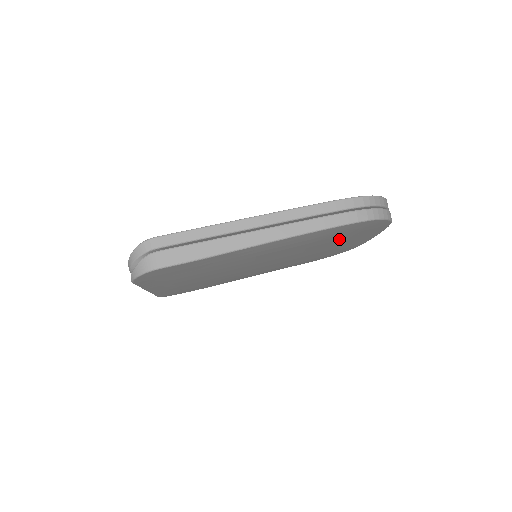
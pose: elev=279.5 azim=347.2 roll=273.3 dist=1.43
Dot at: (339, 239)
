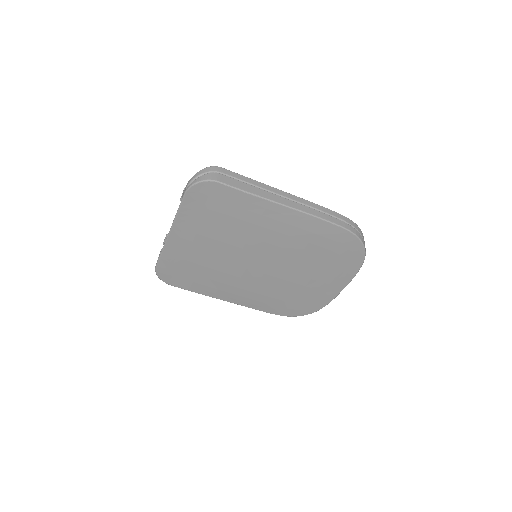
Dot at: (324, 260)
